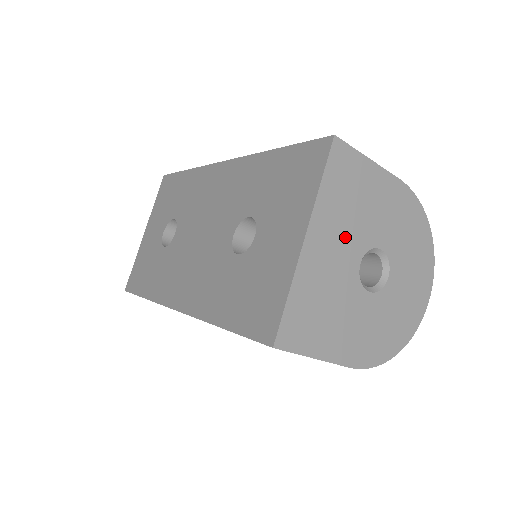
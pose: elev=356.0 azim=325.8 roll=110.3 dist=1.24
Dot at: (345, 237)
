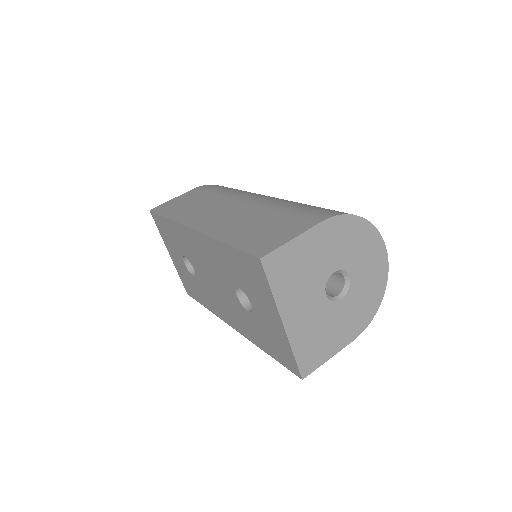
Dot at: (307, 295)
